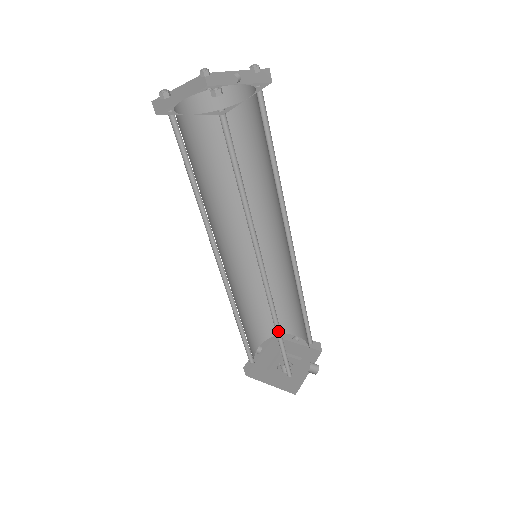
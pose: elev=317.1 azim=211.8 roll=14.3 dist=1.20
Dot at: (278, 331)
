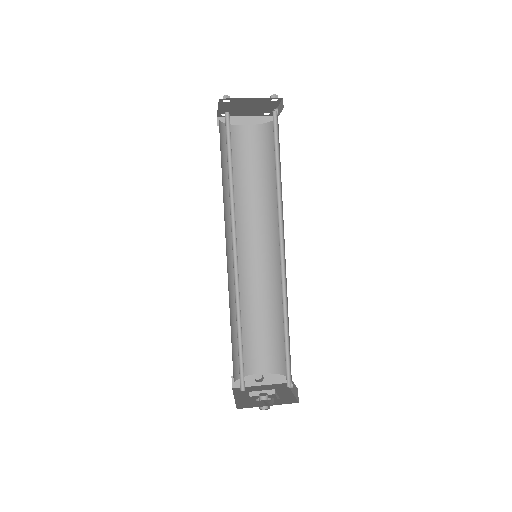
Dot at: occluded
